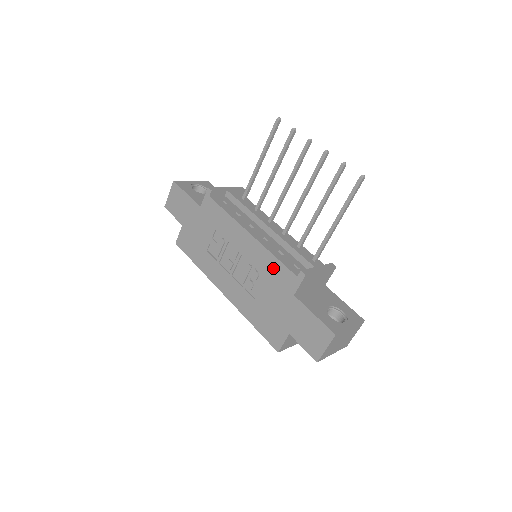
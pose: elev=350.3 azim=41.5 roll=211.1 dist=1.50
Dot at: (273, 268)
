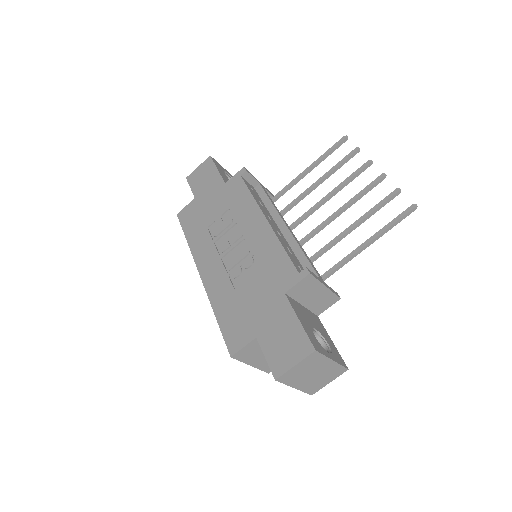
Dot at: (274, 258)
